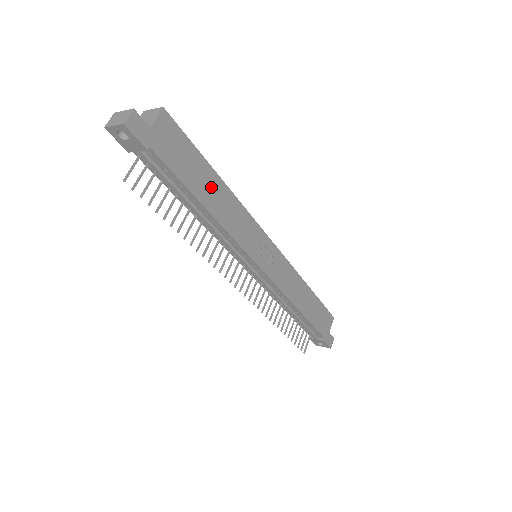
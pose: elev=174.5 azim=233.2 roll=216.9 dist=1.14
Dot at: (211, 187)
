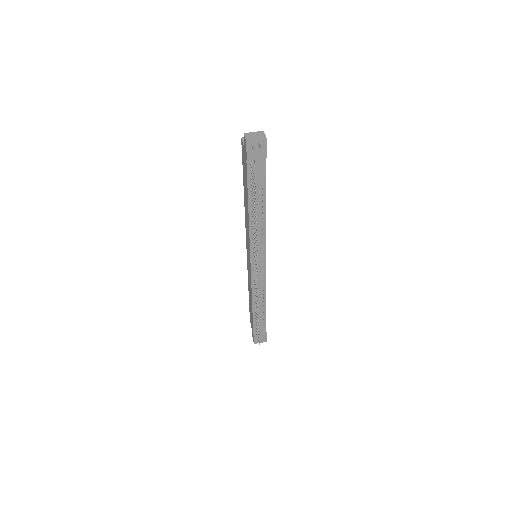
Dot at: occluded
